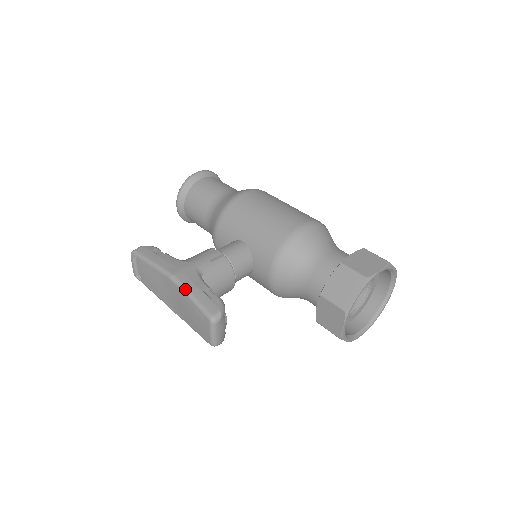
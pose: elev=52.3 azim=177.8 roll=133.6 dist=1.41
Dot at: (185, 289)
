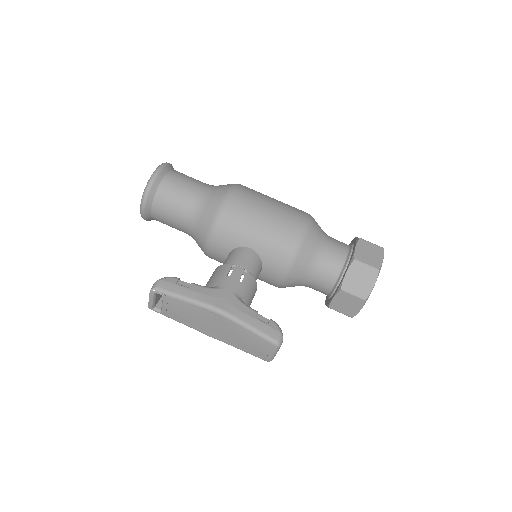
Dot at: (239, 321)
